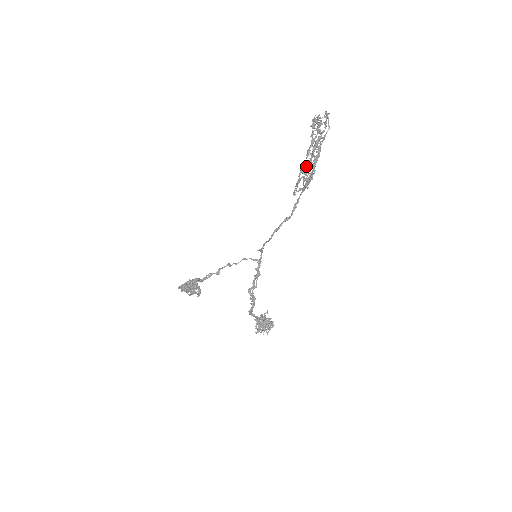
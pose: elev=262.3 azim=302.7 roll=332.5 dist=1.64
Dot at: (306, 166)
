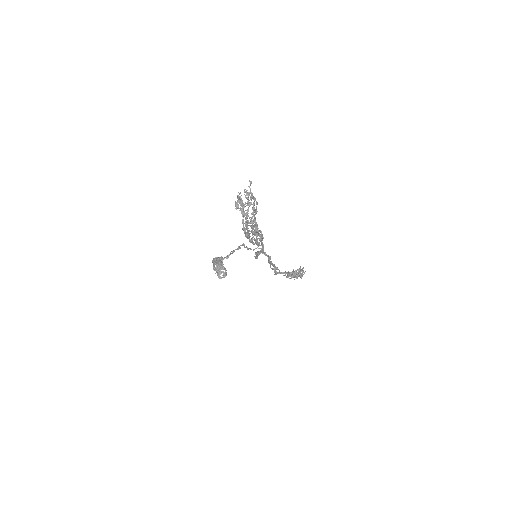
Dot at: occluded
